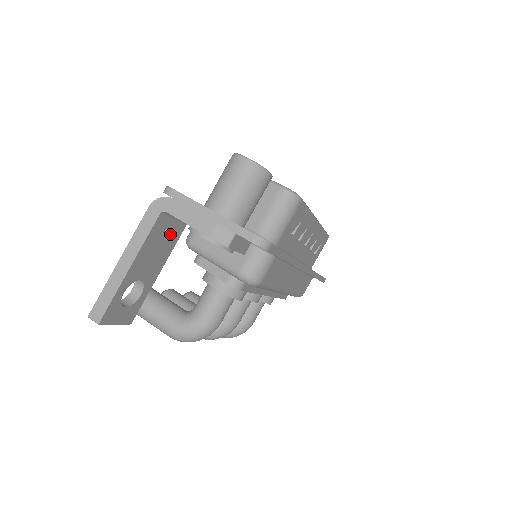
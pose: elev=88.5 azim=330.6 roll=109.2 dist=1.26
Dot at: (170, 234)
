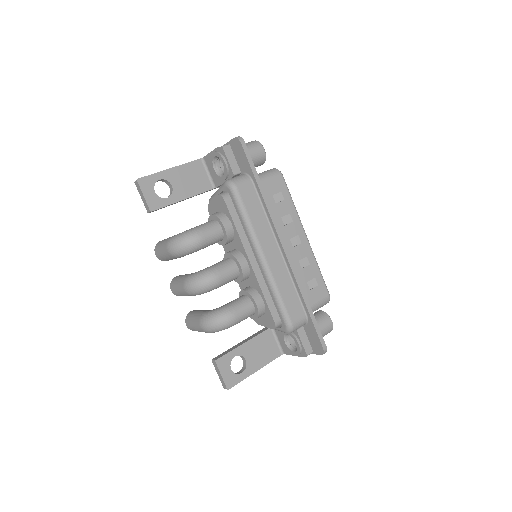
Dot at: (201, 181)
